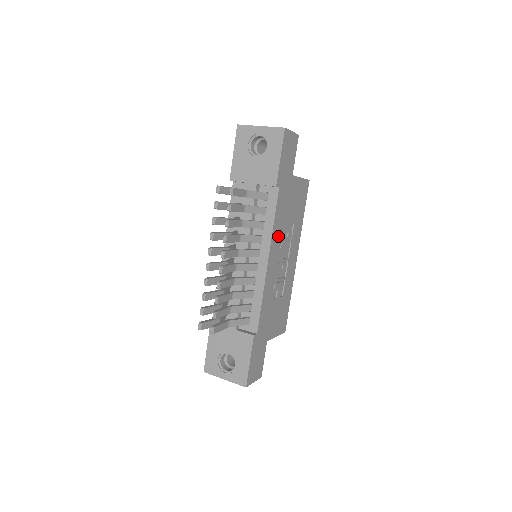
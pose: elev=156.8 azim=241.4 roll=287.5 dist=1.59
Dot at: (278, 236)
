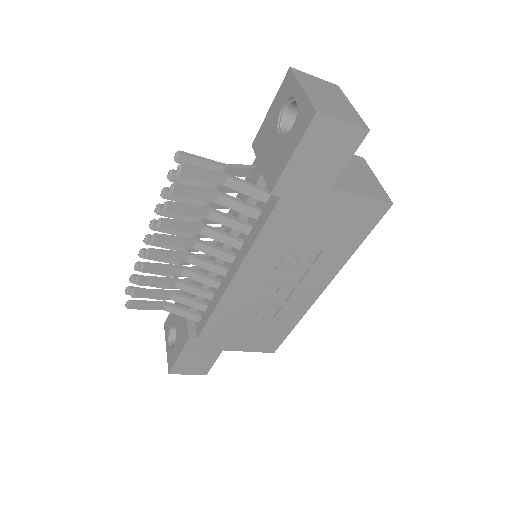
Dot at: (269, 255)
